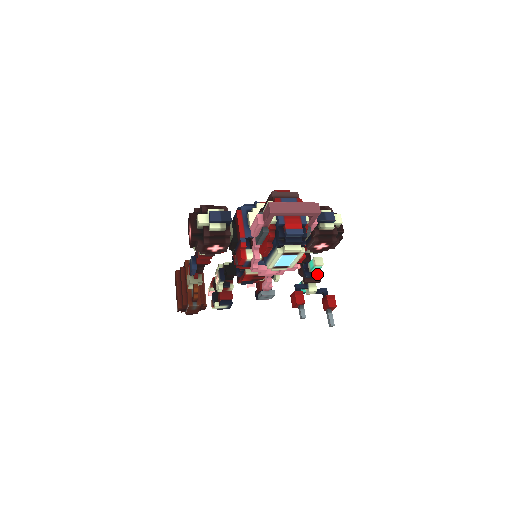
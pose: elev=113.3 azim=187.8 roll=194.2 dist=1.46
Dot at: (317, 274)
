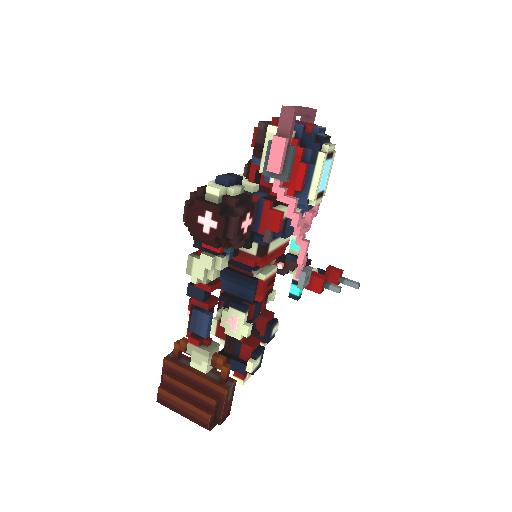
Dot at: occluded
